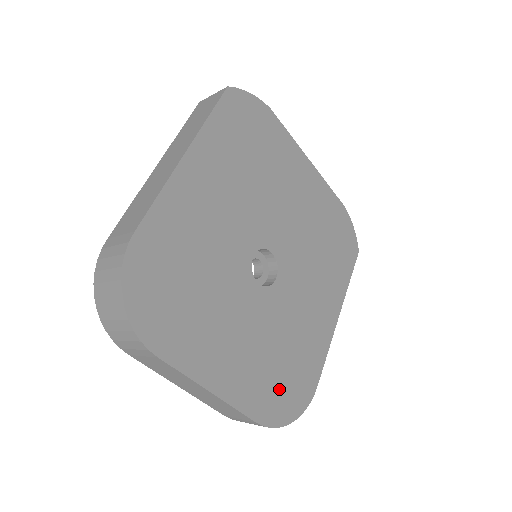
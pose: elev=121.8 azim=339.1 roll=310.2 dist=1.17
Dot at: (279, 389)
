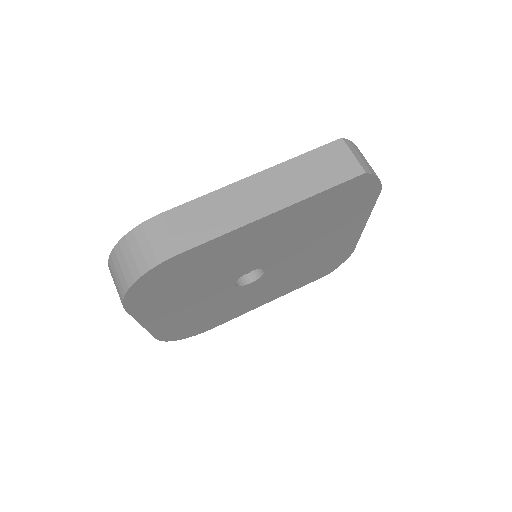
Dot at: (187, 328)
